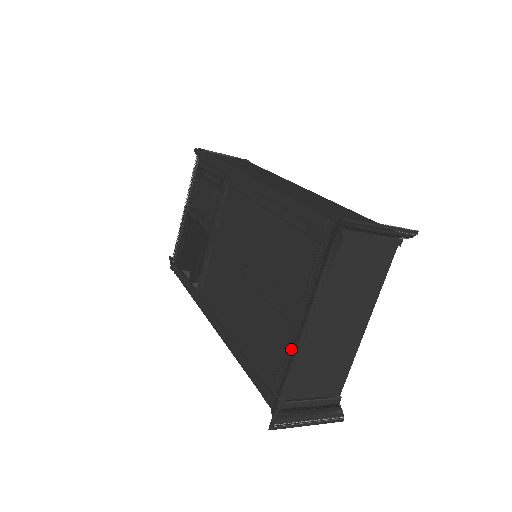
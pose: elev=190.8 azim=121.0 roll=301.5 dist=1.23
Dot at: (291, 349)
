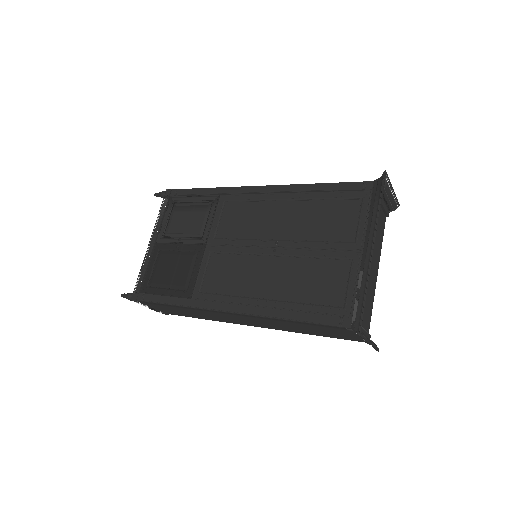
Dot at: (356, 273)
